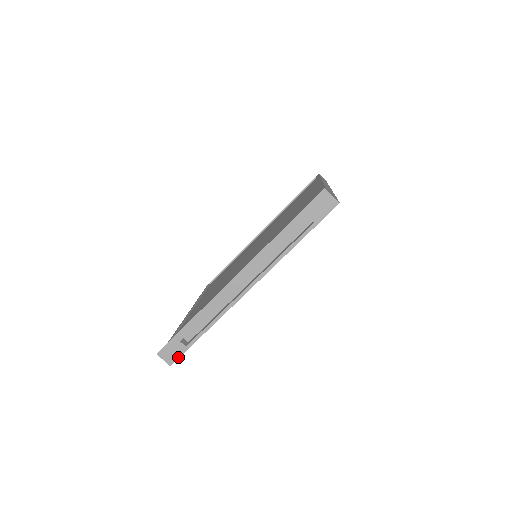
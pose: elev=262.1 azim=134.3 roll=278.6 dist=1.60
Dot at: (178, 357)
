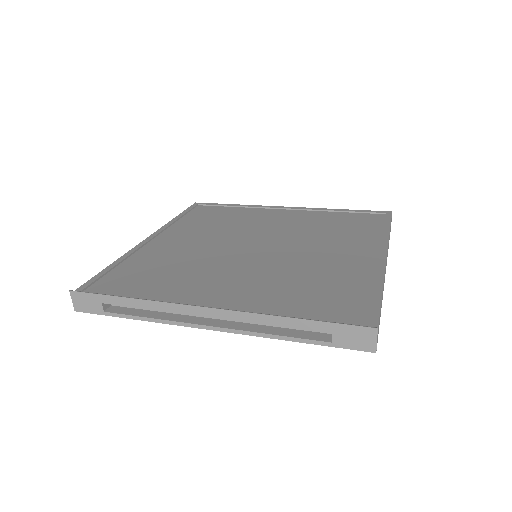
Dot at: (89, 312)
